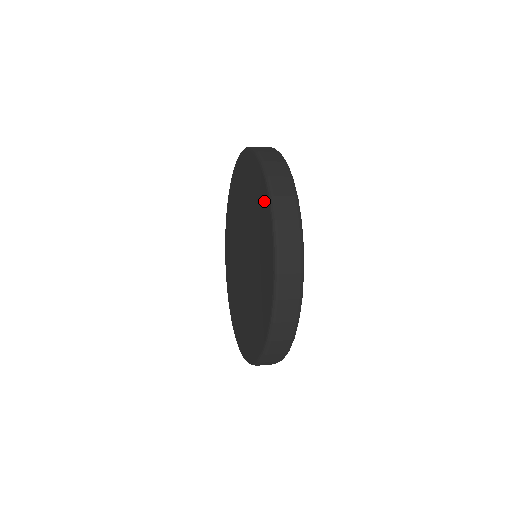
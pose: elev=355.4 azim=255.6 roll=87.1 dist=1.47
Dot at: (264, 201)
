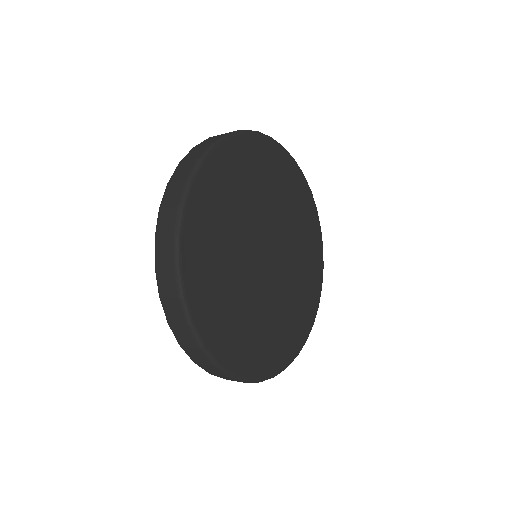
Dot at: occluded
